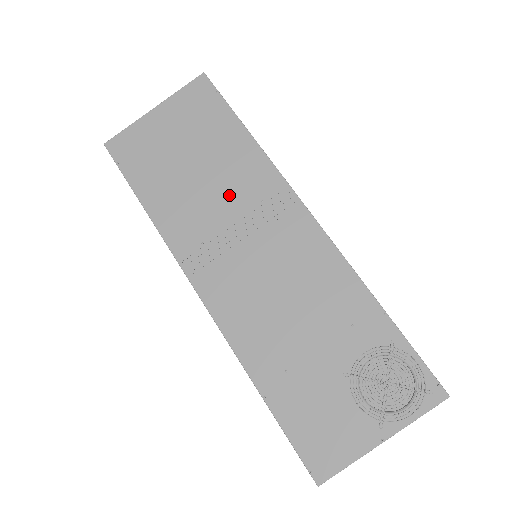
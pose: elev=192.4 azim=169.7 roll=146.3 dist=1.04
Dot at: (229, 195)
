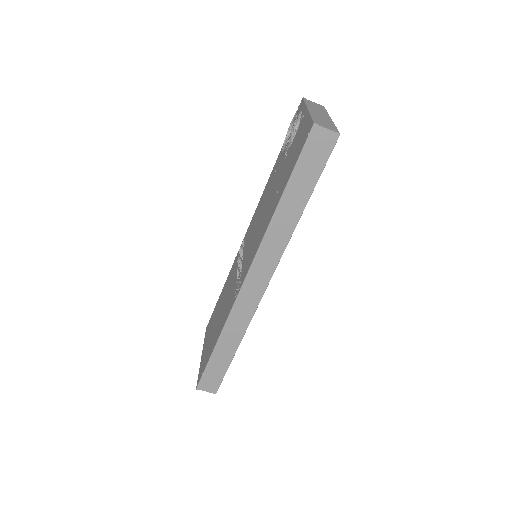
Dot at: occluded
